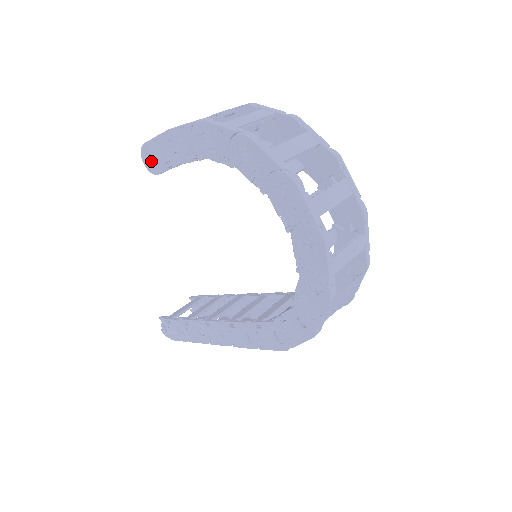
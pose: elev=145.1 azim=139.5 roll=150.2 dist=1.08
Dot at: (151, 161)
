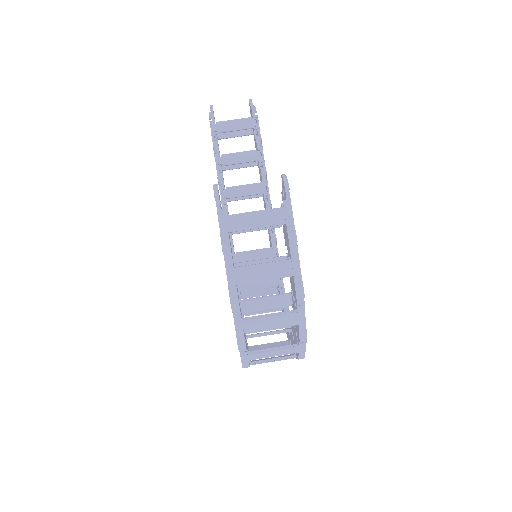
Dot at: occluded
